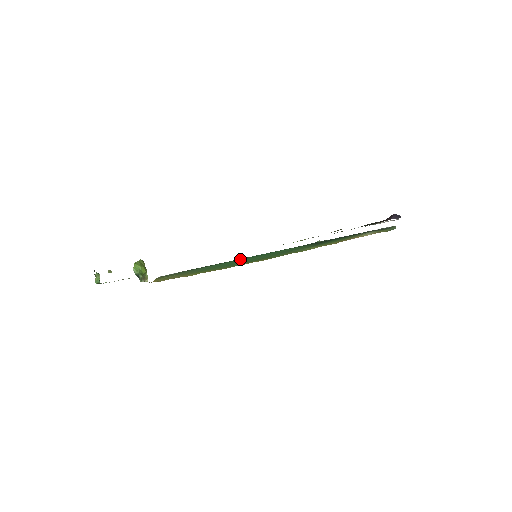
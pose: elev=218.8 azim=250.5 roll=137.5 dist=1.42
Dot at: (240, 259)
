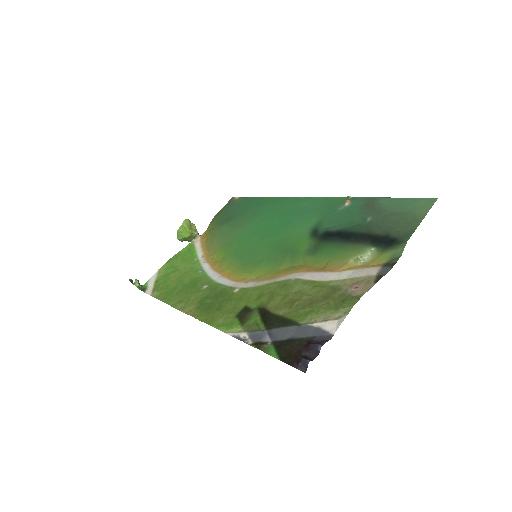
Dot at: (262, 226)
